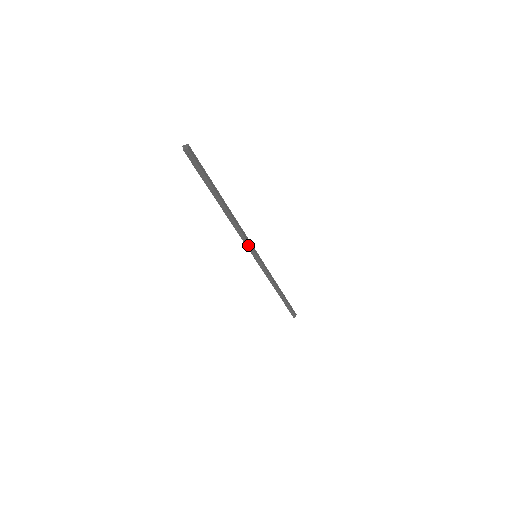
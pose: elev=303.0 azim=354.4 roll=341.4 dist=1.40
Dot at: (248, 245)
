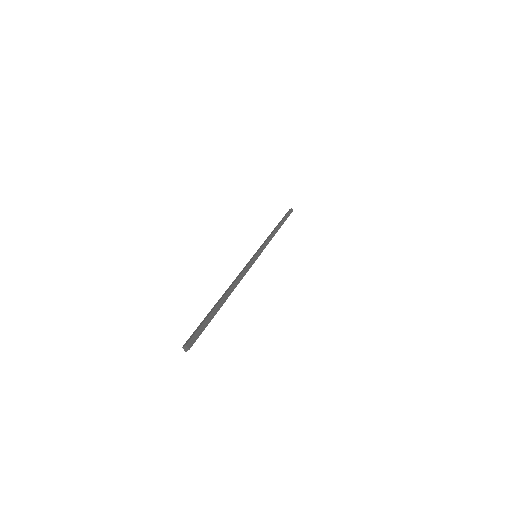
Dot at: (250, 267)
